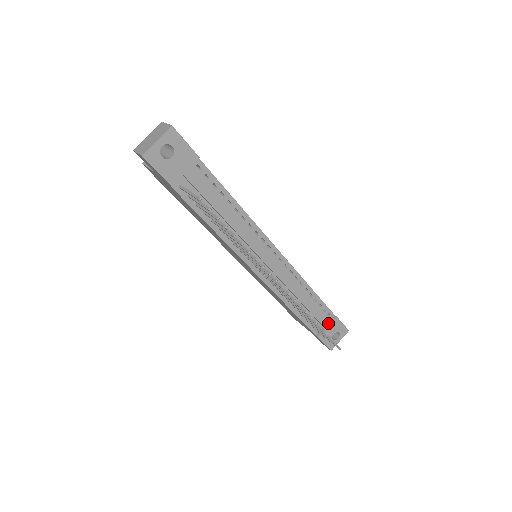
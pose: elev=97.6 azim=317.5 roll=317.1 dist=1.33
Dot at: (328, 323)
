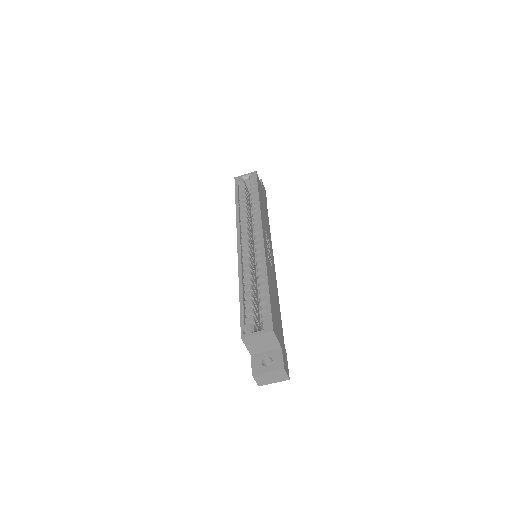
Dot at: occluded
